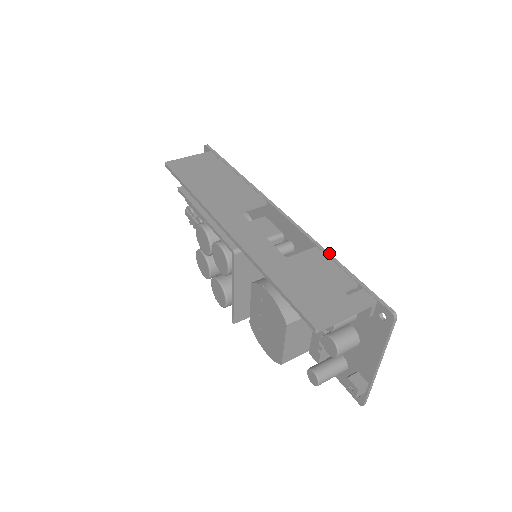
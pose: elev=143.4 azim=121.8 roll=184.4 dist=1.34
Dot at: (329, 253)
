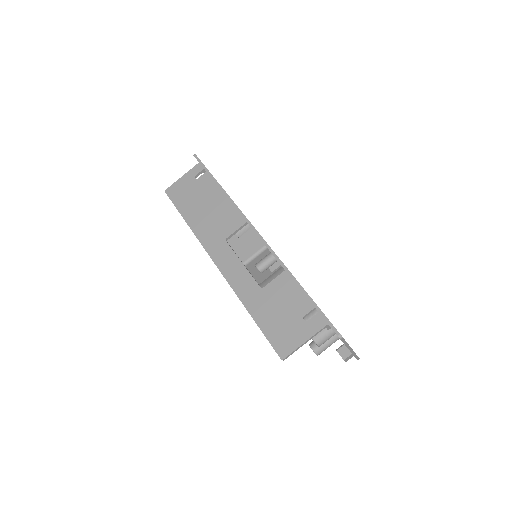
Dot at: (294, 277)
